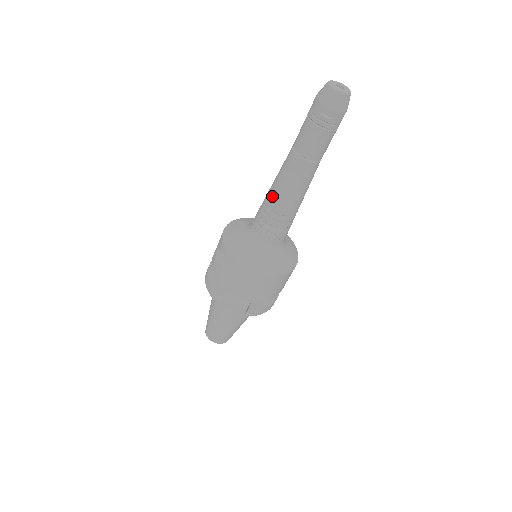
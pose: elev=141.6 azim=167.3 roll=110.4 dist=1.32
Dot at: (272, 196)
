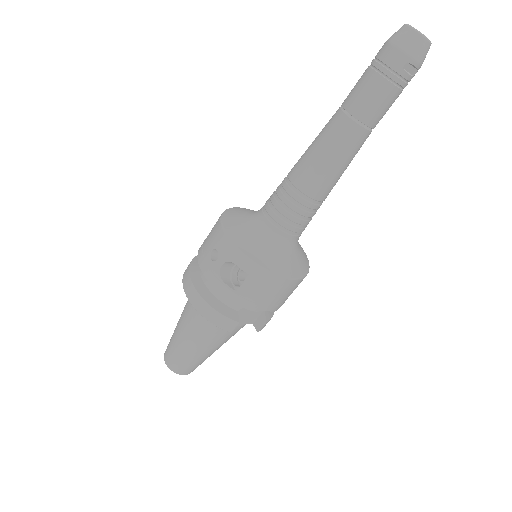
Dot at: (312, 180)
